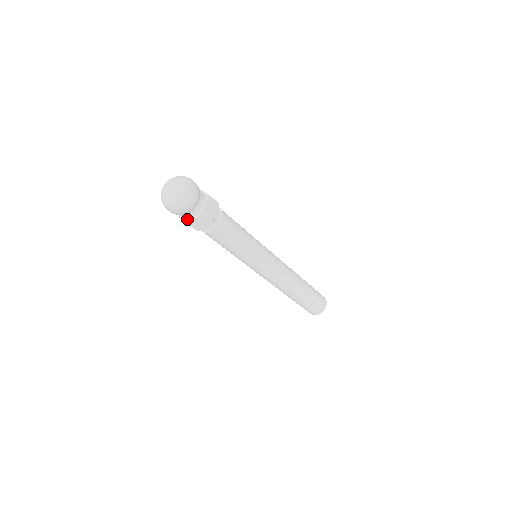
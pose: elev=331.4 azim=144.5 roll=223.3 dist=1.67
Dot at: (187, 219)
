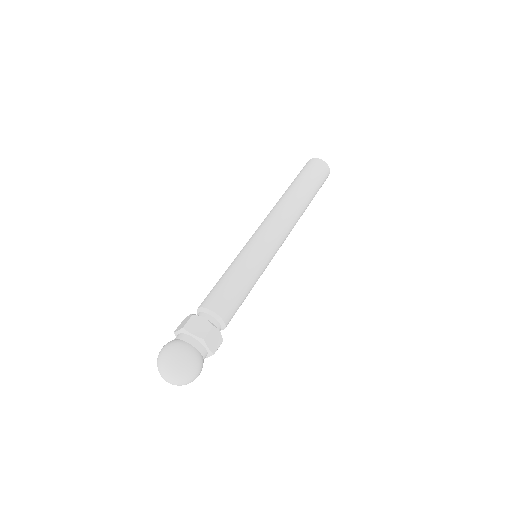
Dot at: occluded
